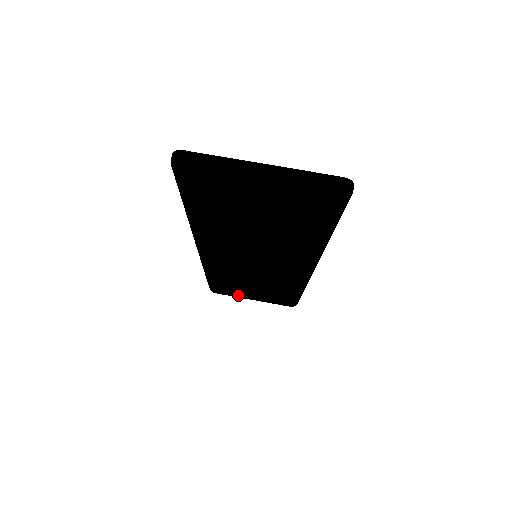
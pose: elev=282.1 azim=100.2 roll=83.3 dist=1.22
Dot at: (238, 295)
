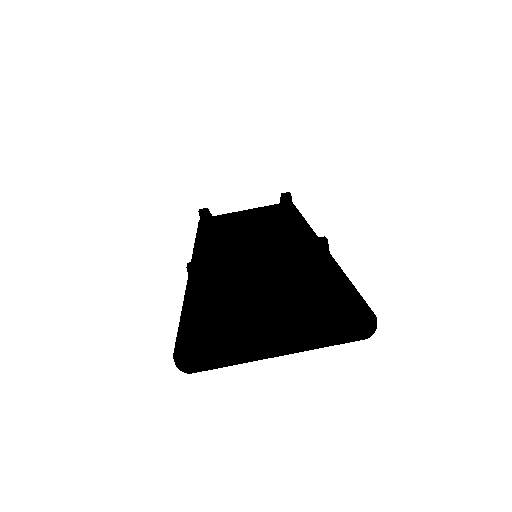
Dot at: occluded
